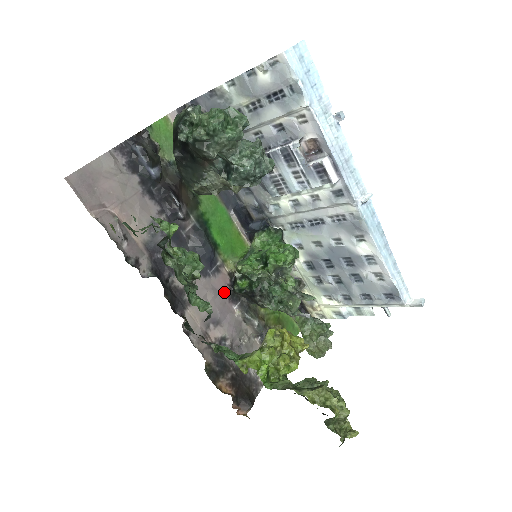
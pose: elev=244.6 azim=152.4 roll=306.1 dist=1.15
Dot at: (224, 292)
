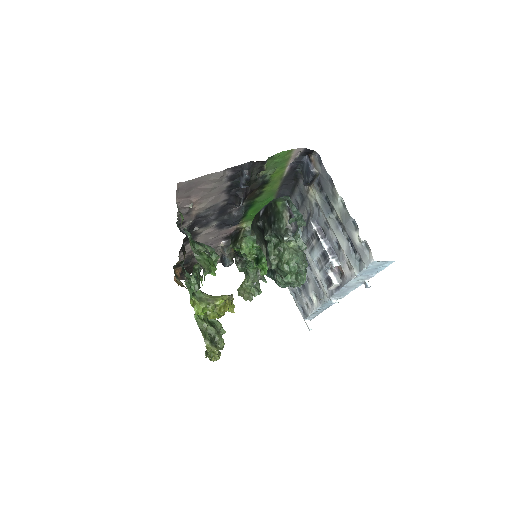
Dot at: (224, 235)
